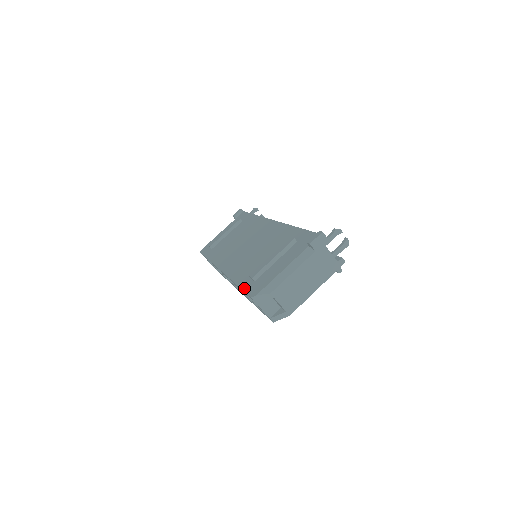
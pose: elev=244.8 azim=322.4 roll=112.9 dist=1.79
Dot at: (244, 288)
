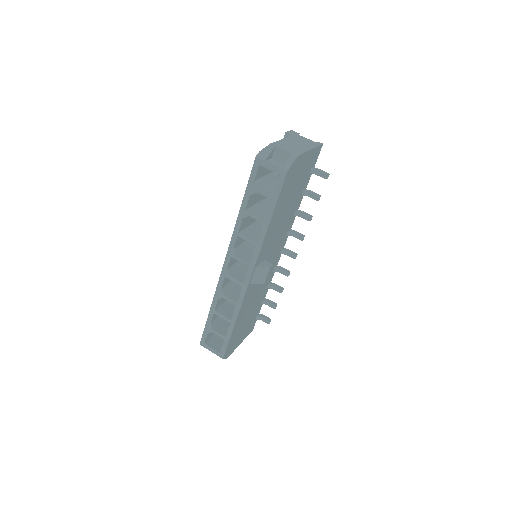
Dot at: (248, 182)
